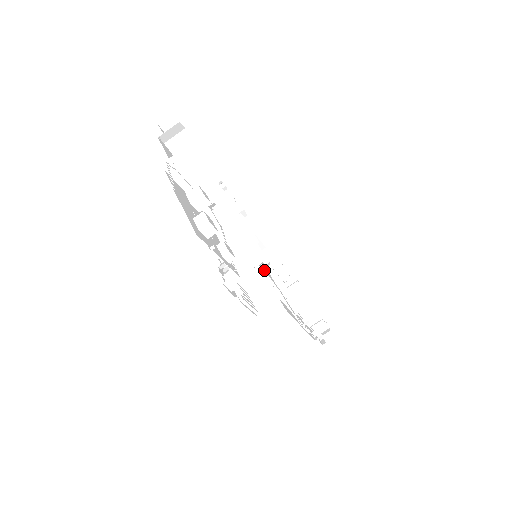
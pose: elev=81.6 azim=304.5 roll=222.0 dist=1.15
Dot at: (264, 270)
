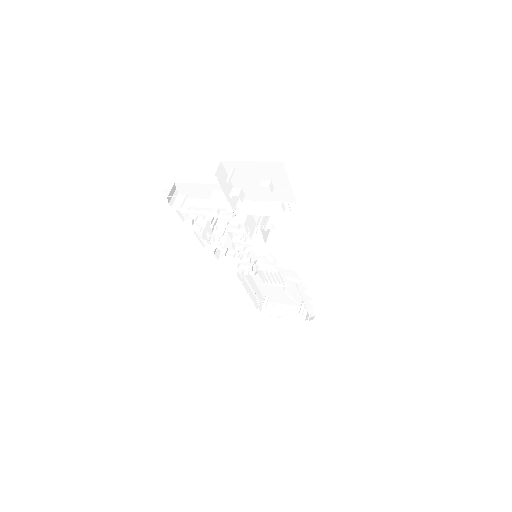
Dot at: occluded
